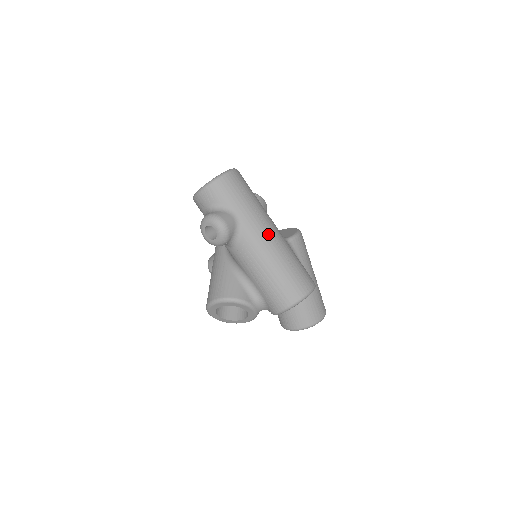
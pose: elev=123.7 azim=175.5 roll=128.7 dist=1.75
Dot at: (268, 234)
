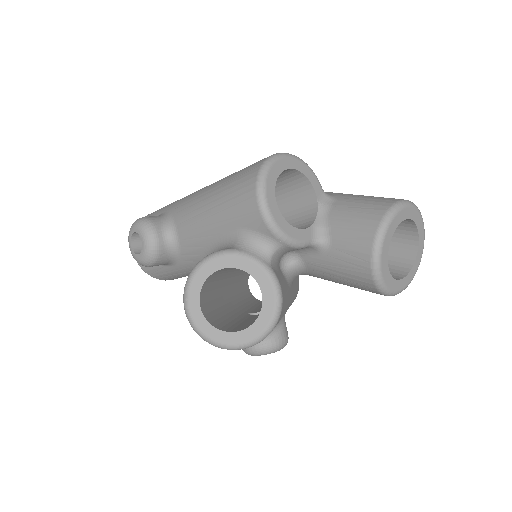
Dot at: occluded
